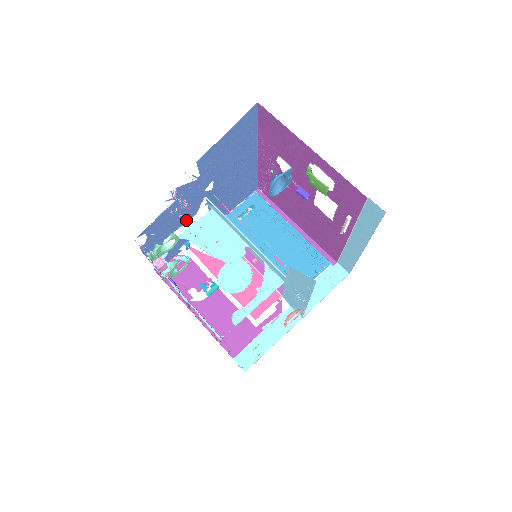
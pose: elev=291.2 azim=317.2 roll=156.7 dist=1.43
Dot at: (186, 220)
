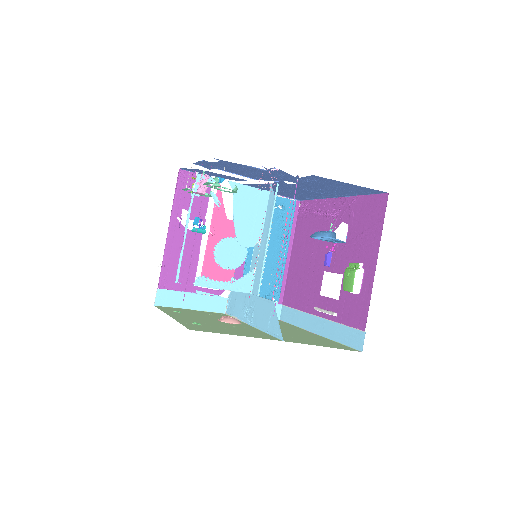
Dot at: (247, 176)
